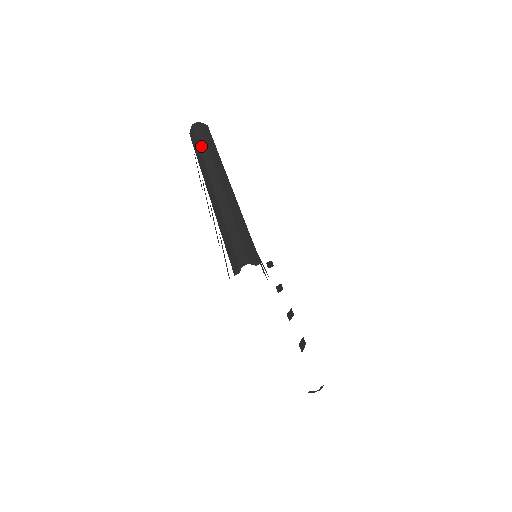
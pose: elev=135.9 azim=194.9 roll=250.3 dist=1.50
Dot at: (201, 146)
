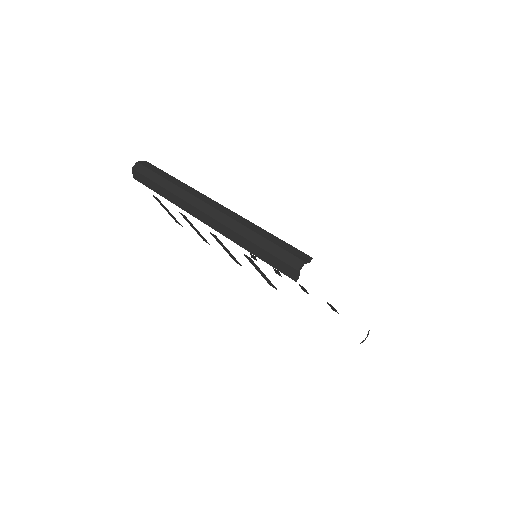
Dot at: (161, 184)
